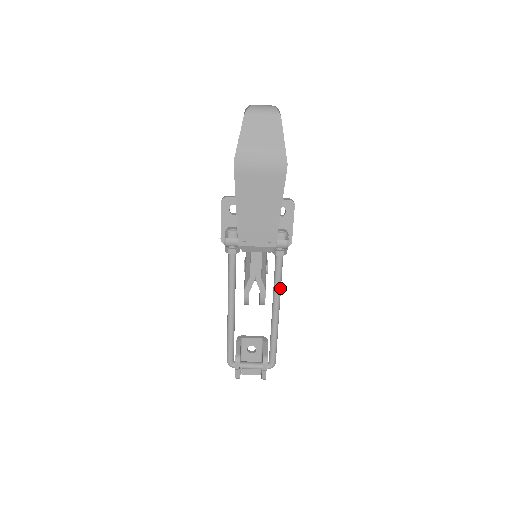
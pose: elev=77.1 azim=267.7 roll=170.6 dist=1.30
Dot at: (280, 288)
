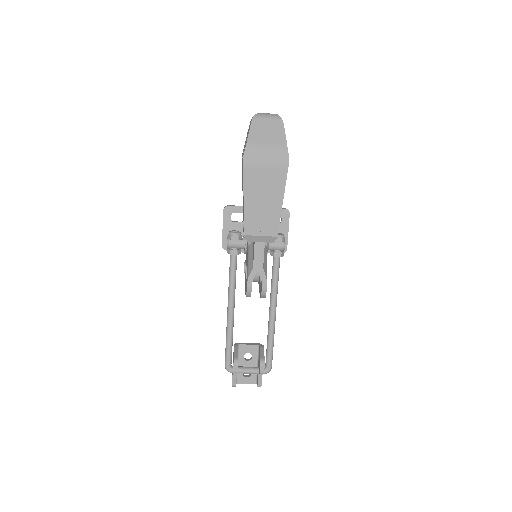
Dot at: (277, 289)
